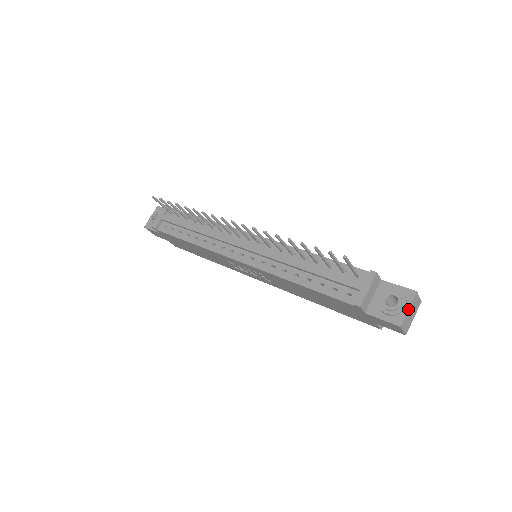
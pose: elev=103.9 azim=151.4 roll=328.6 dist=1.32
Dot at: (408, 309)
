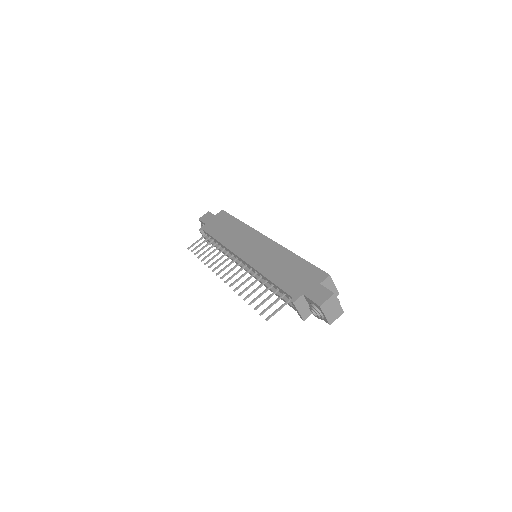
Dot at: (325, 316)
